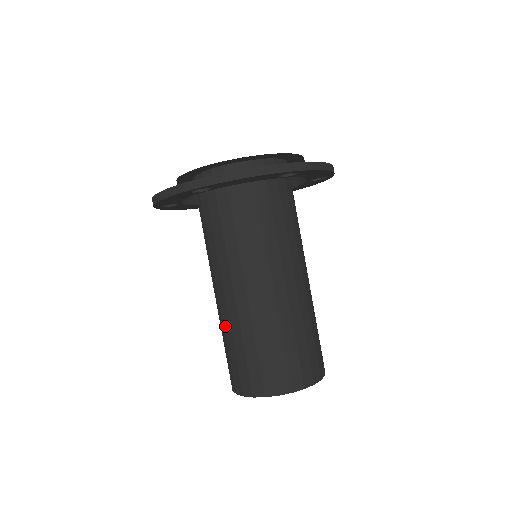
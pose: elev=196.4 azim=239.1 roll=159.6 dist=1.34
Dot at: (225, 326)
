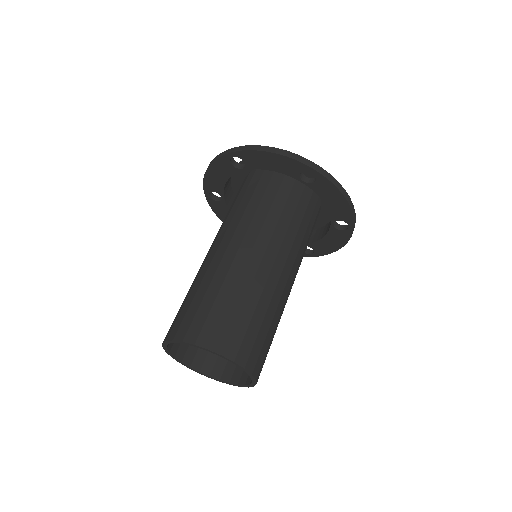
Dot at: (193, 282)
